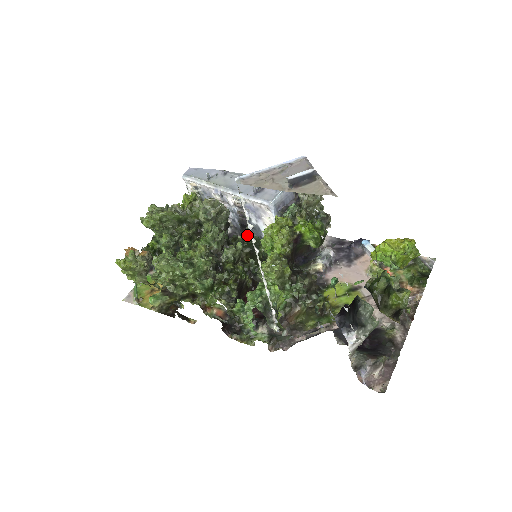
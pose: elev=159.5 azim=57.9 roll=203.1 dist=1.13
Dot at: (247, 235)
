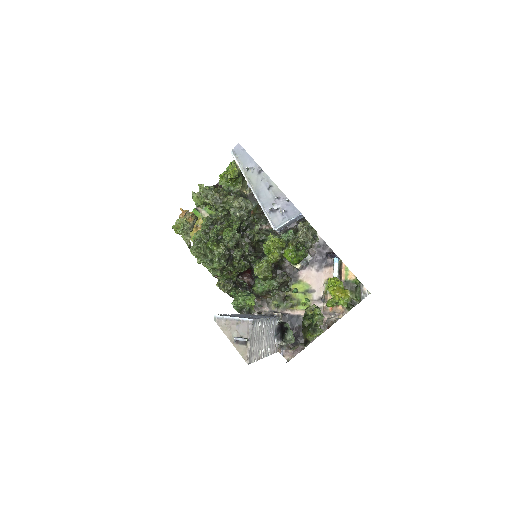
Dot at: (256, 238)
